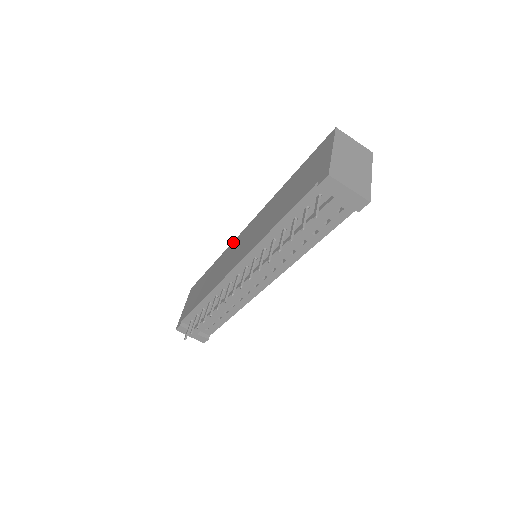
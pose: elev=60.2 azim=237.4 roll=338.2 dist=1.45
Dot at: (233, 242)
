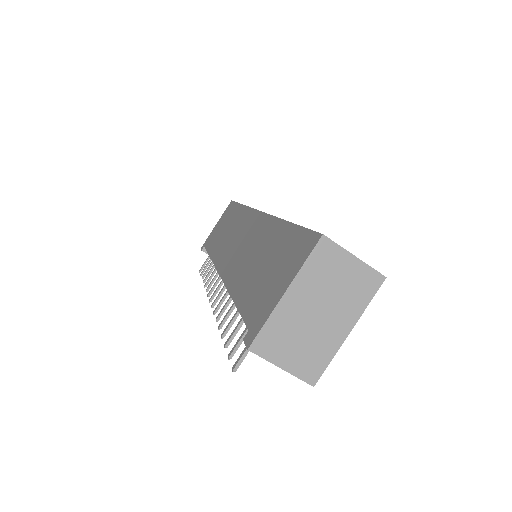
Dot at: (249, 210)
